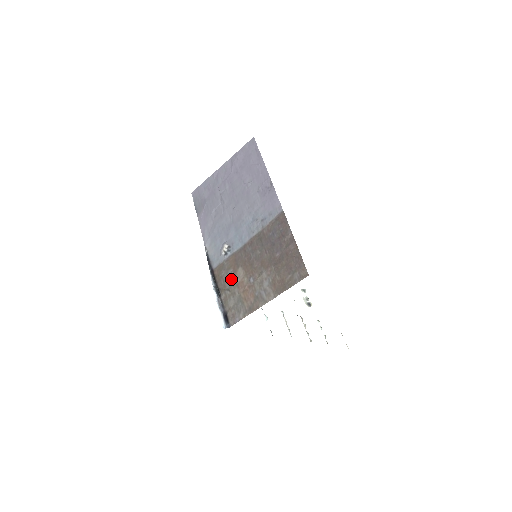
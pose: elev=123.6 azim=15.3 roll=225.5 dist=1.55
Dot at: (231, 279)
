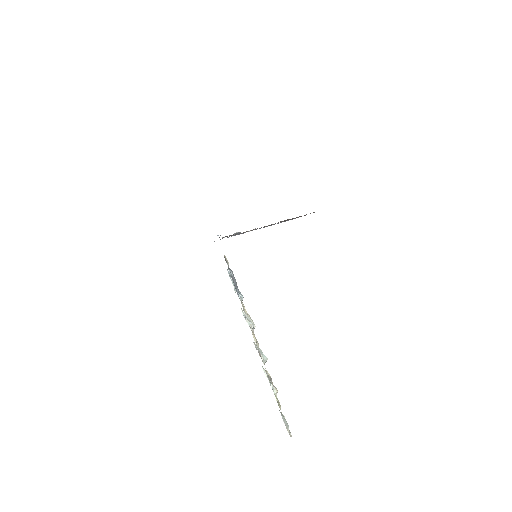
Dot at: occluded
